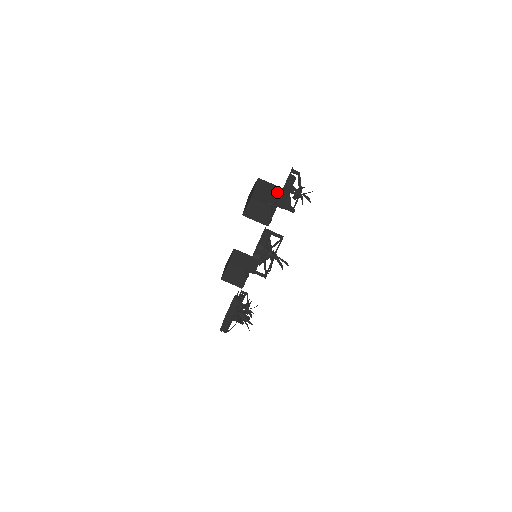
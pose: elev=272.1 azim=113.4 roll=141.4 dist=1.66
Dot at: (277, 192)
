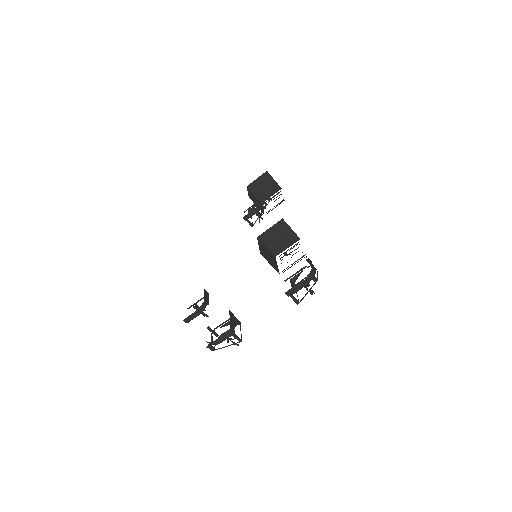
Dot at: occluded
